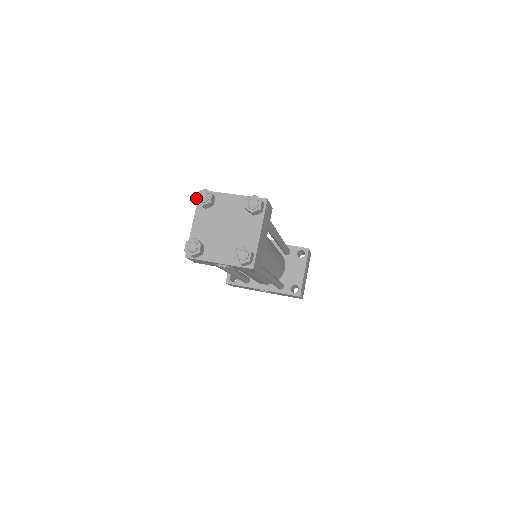
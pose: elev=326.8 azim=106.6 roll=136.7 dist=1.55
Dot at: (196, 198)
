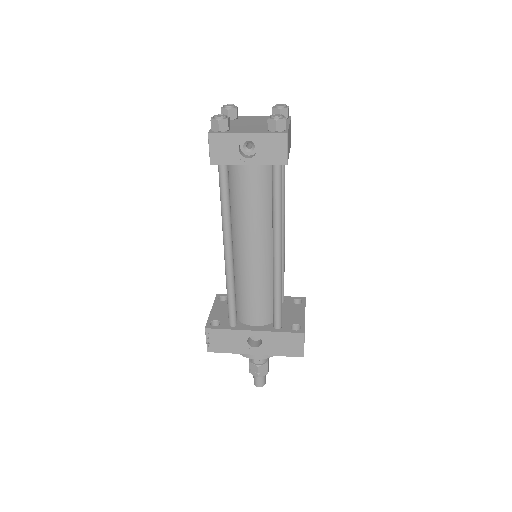
Dot at: (221, 107)
